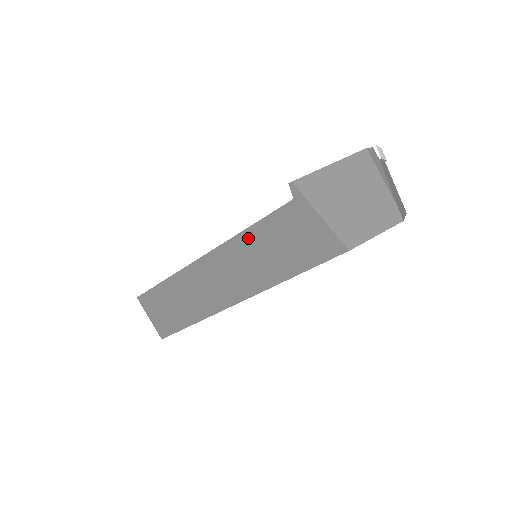
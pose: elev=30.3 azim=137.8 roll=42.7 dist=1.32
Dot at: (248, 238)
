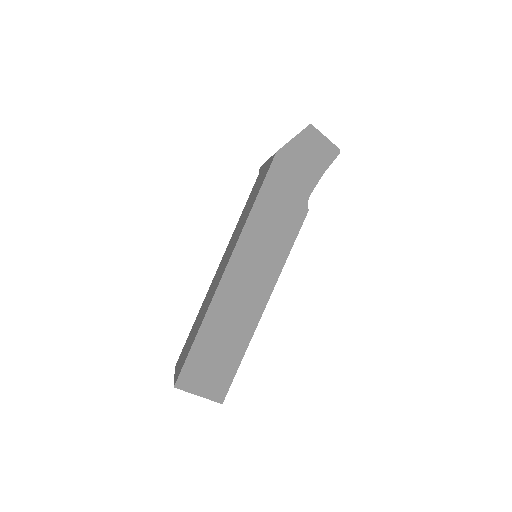
Dot at: (239, 221)
